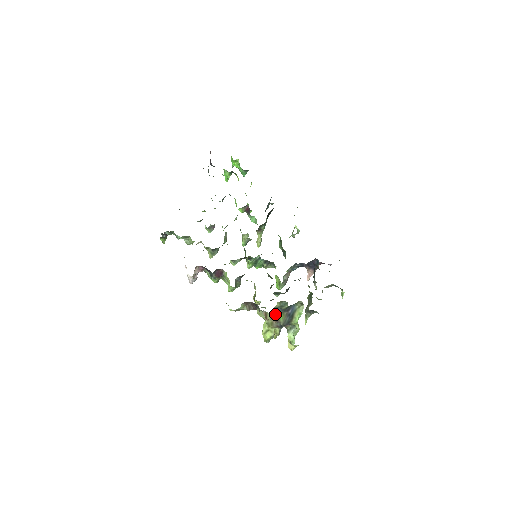
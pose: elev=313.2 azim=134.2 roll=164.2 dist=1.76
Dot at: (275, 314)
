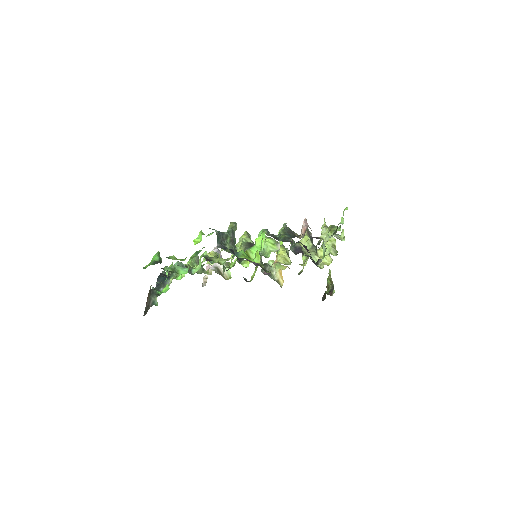
Dot at: occluded
